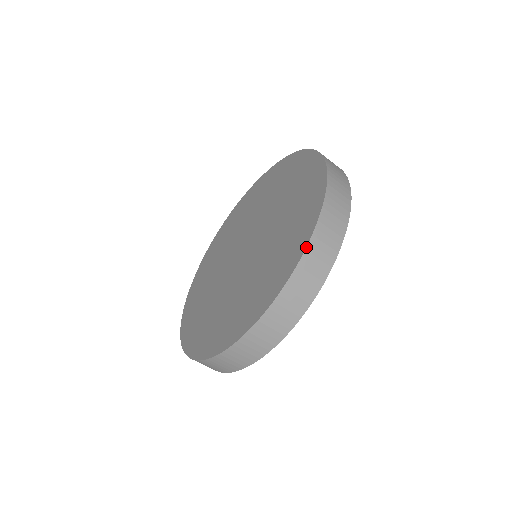
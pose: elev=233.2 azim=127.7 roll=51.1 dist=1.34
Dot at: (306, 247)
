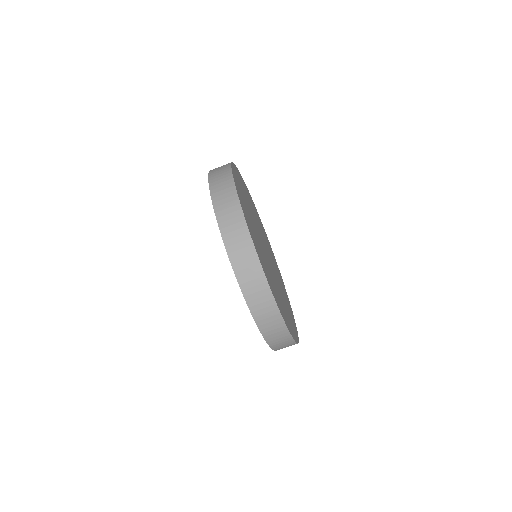
Dot at: (217, 222)
